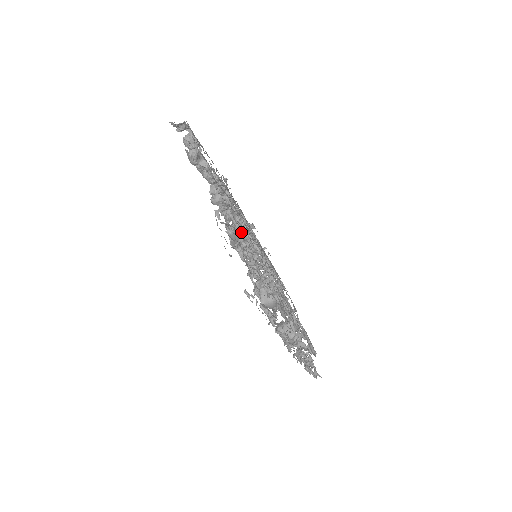
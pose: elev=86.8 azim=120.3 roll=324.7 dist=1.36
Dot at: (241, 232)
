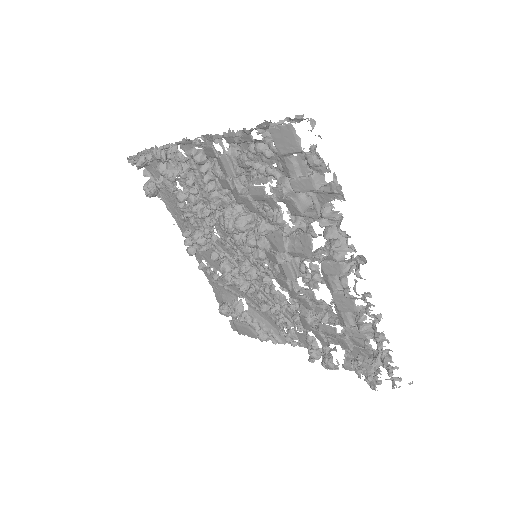
Dot at: (233, 202)
